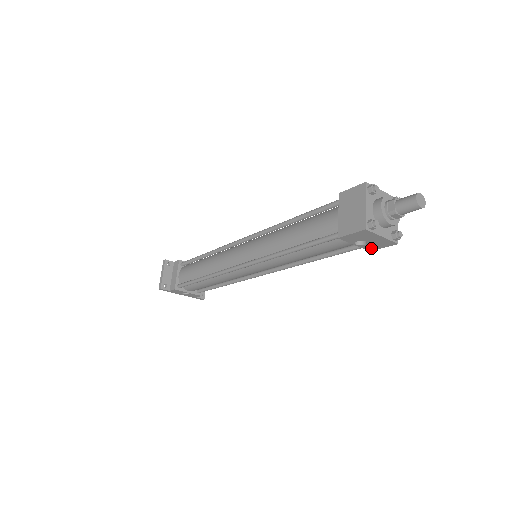
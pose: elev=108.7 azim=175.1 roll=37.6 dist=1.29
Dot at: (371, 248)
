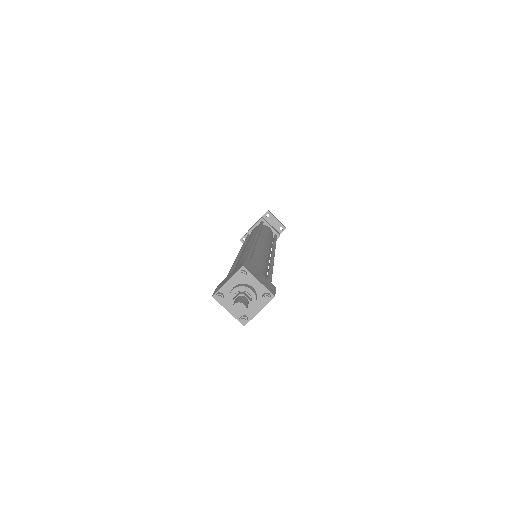
Dot at: occluded
